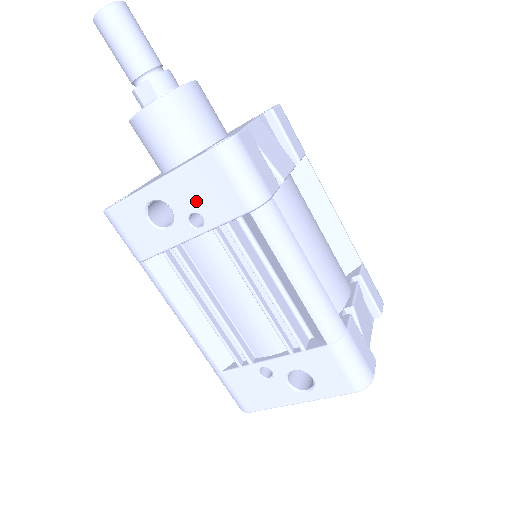
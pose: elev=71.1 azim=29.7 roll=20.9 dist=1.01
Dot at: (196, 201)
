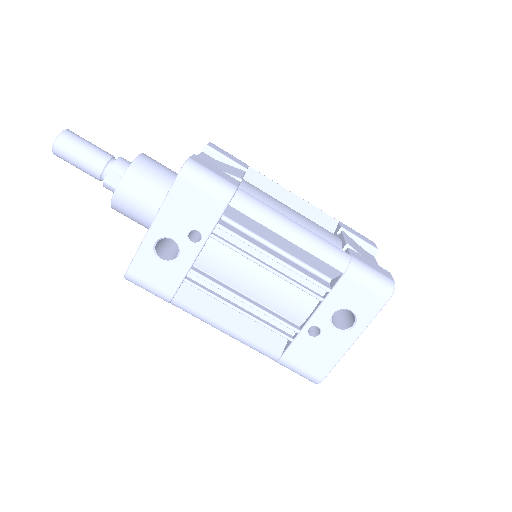
Dot at: (187, 221)
